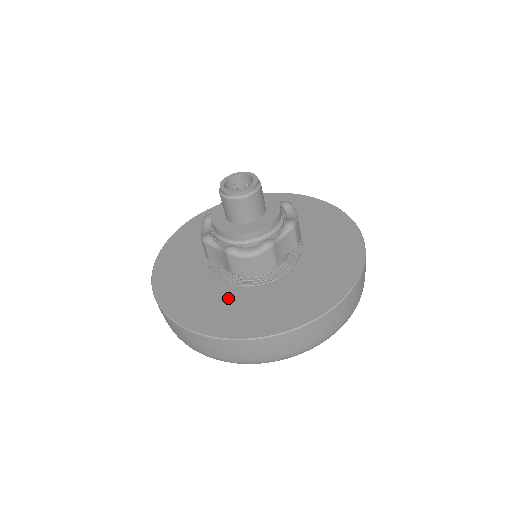
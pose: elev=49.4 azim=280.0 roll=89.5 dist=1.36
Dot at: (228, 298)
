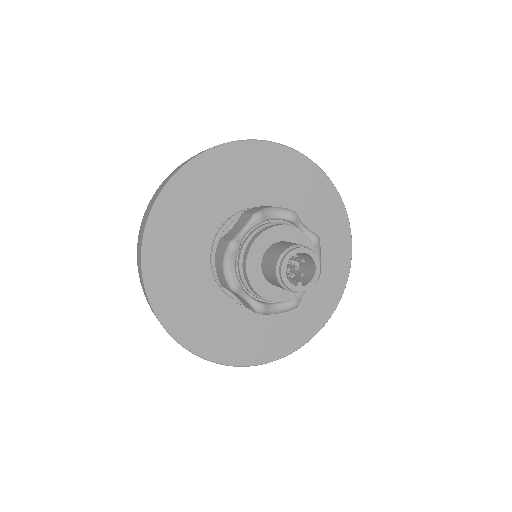
Dot at: (232, 319)
